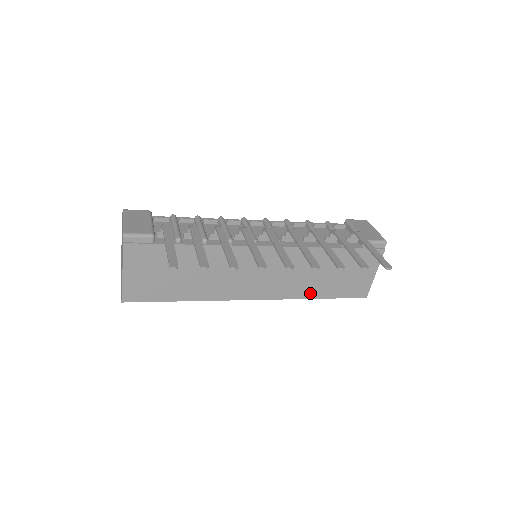
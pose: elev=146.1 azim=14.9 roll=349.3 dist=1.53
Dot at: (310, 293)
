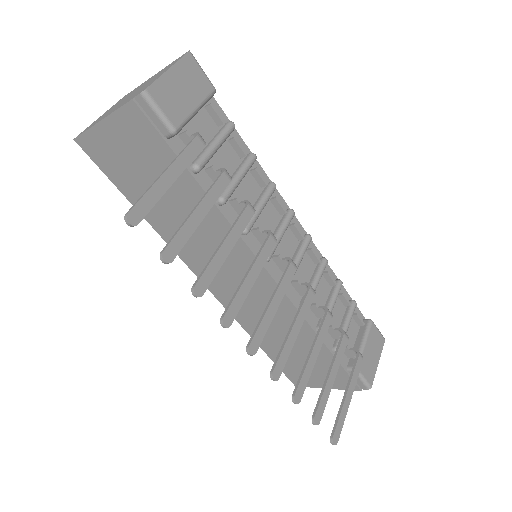
Dot at: occluded
